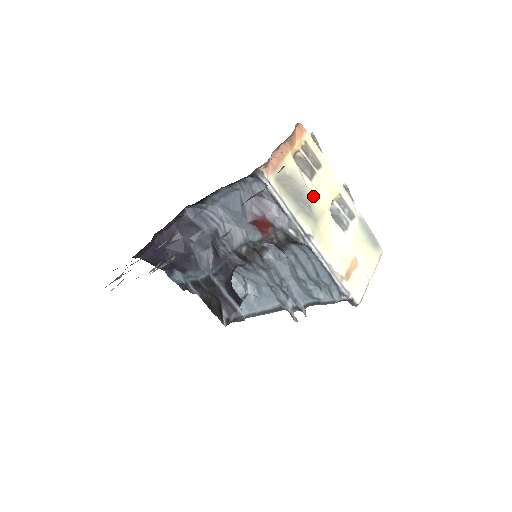
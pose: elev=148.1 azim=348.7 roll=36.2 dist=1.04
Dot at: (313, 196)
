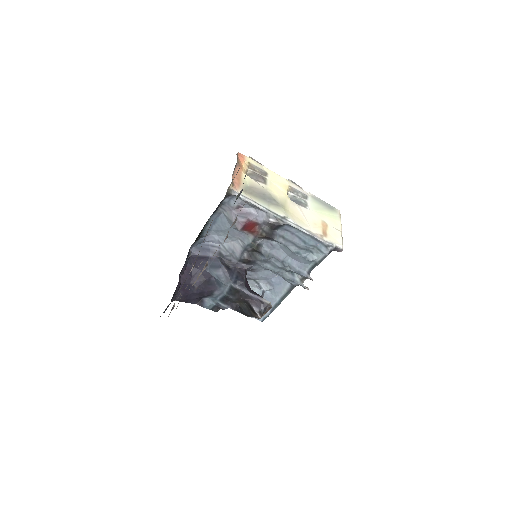
Dot at: (273, 193)
